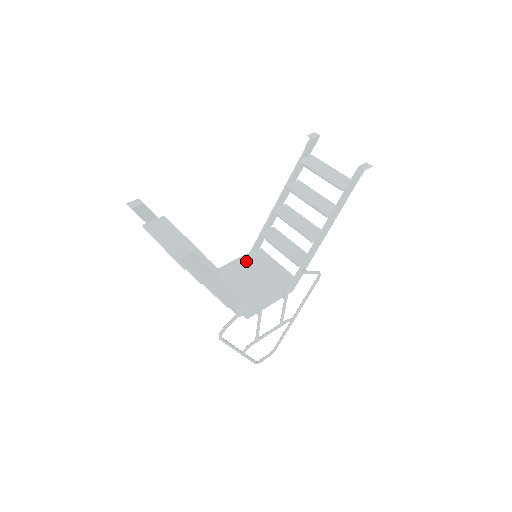
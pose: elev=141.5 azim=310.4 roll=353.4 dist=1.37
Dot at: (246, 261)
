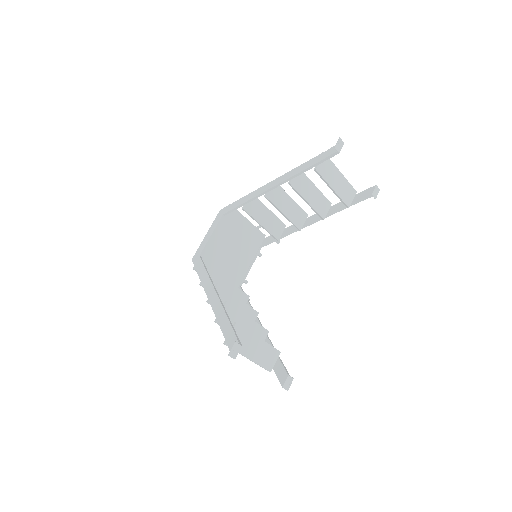
Dot at: (223, 229)
